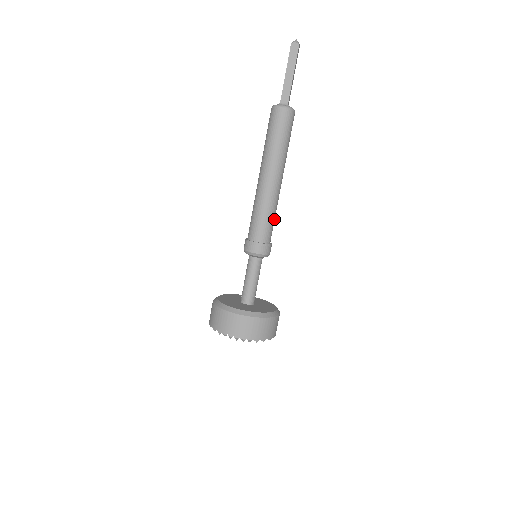
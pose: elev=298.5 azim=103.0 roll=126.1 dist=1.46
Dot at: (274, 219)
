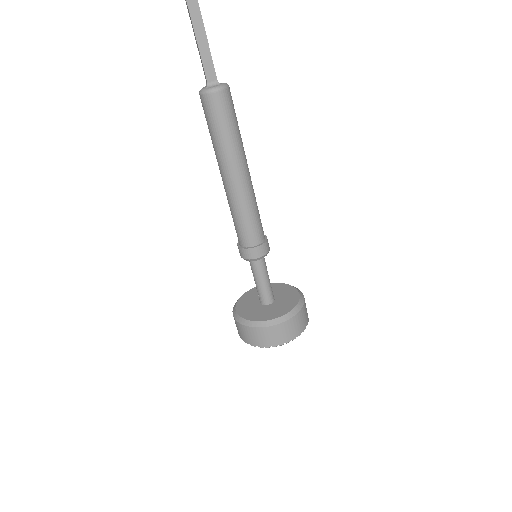
Dot at: (258, 213)
